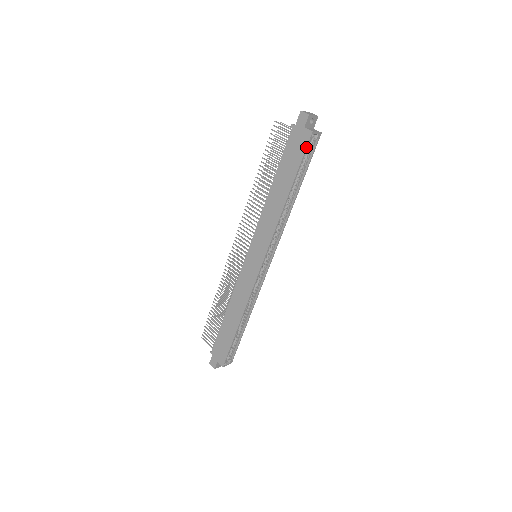
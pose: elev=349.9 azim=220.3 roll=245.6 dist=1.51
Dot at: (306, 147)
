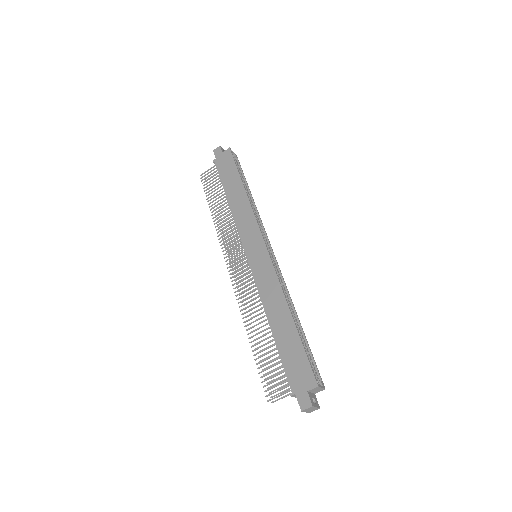
Dot at: (232, 156)
